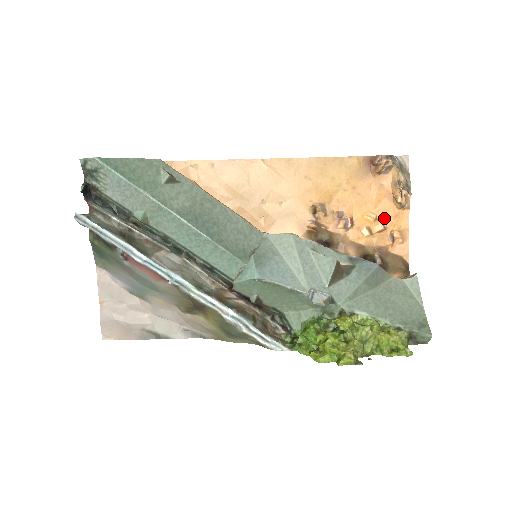
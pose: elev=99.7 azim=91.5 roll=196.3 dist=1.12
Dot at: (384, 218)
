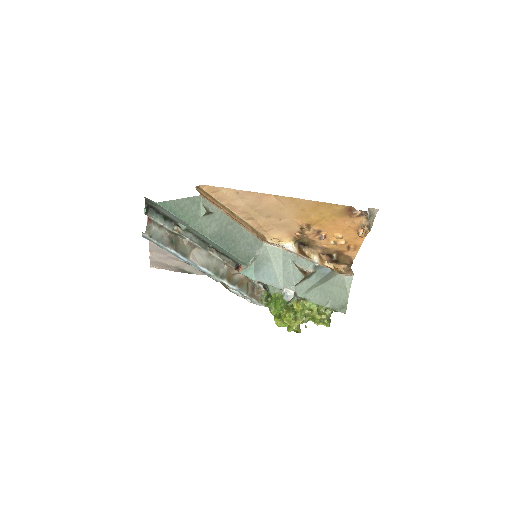
Dot at: (347, 238)
